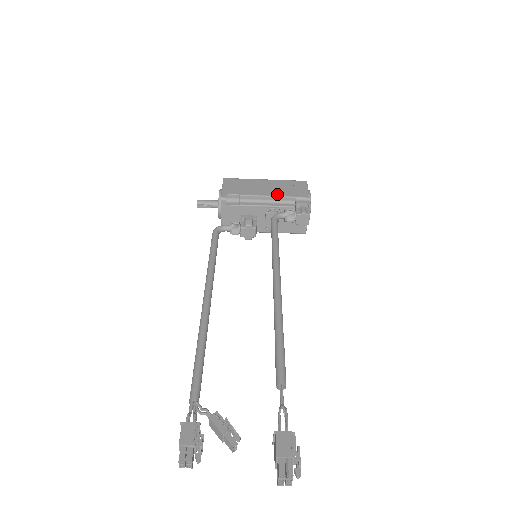
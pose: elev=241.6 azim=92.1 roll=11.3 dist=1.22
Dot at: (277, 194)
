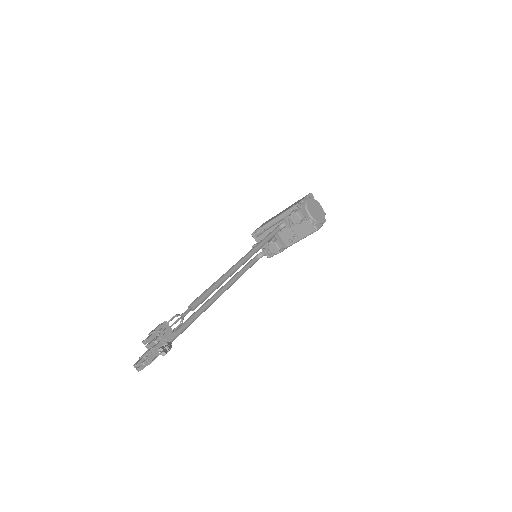
Dot at: (283, 212)
